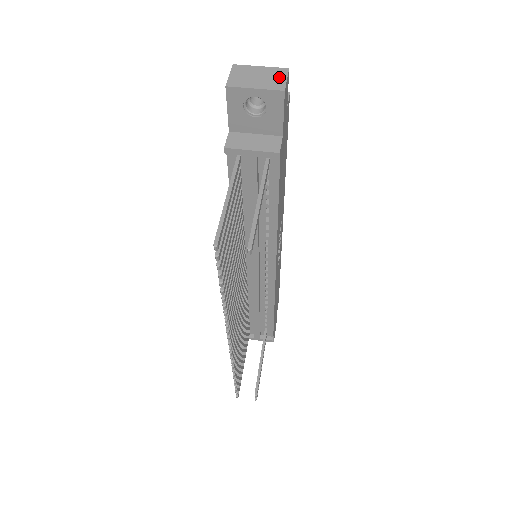
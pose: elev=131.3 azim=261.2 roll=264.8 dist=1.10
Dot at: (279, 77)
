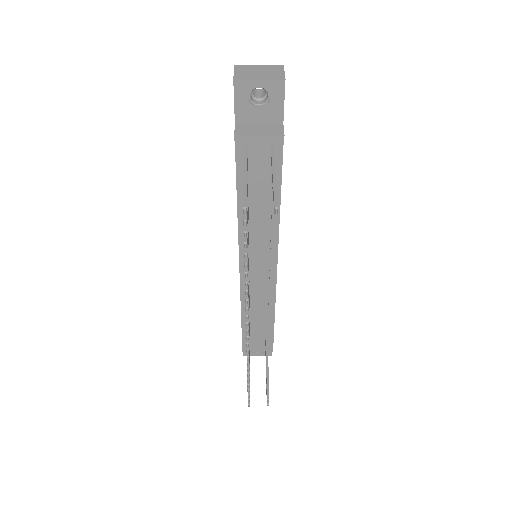
Dot at: (277, 71)
